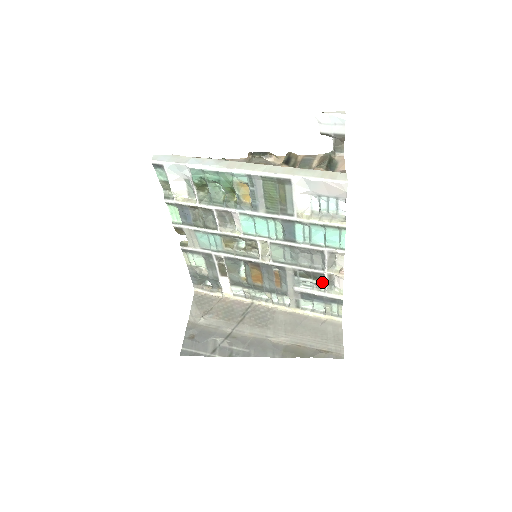
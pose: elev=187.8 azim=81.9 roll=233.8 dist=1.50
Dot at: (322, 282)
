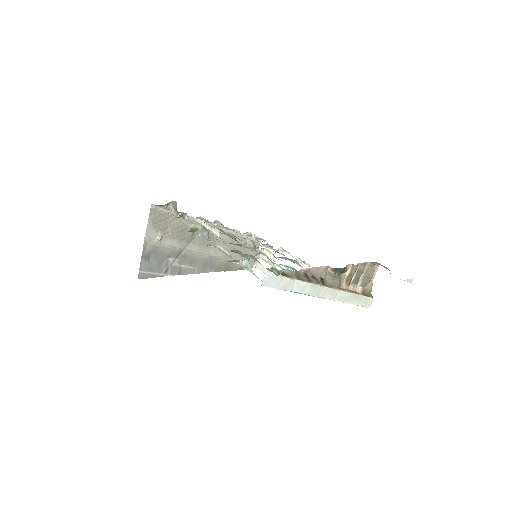
Dot at: (280, 253)
